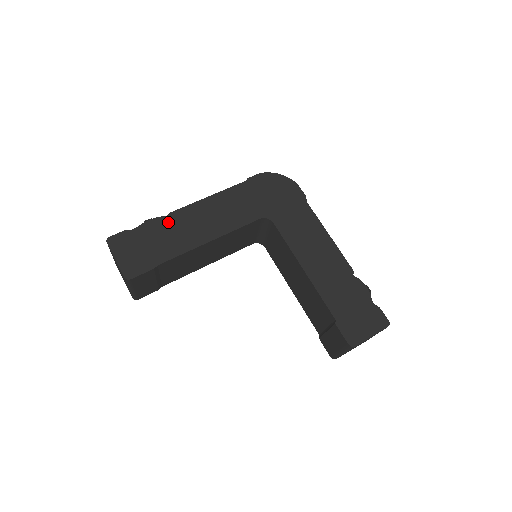
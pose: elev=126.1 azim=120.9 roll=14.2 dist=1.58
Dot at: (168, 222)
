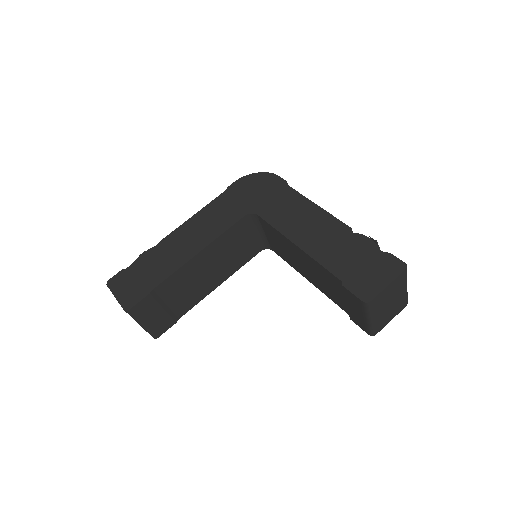
Dot at: (159, 250)
